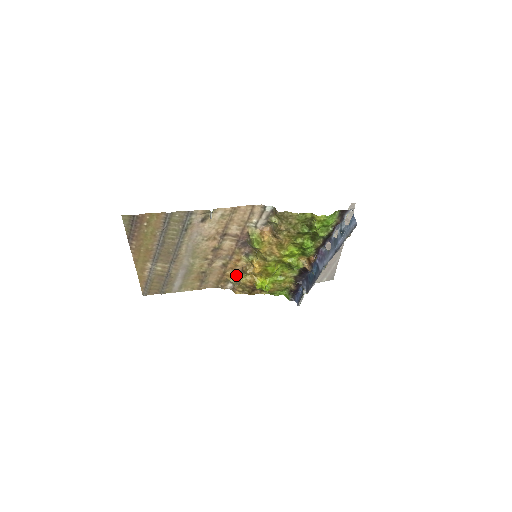
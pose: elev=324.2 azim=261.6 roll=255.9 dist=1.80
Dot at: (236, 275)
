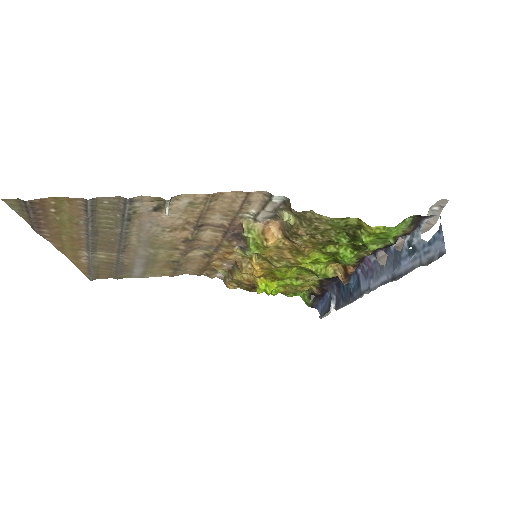
Dot at: (227, 267)
